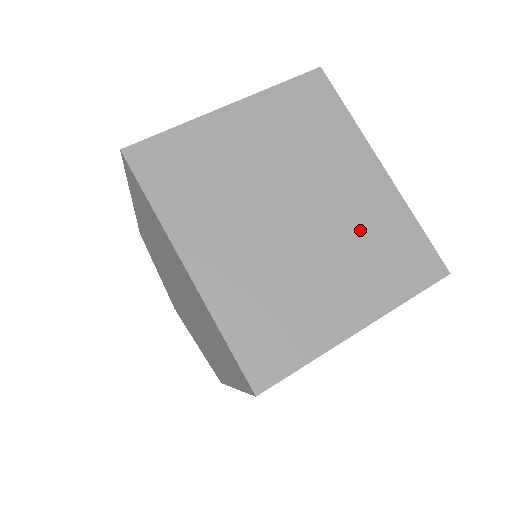
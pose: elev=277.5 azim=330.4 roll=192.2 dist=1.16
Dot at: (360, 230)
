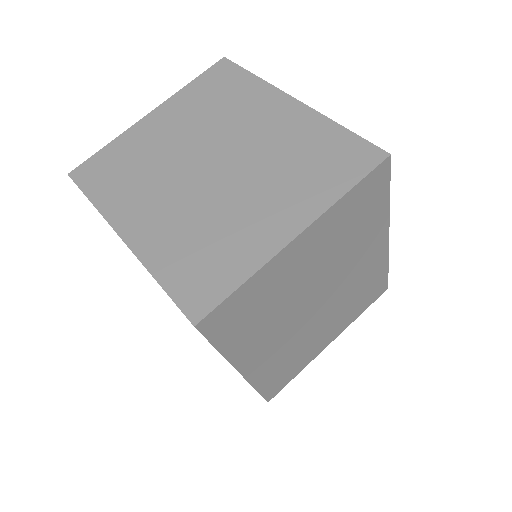
Dot at: (281, 154)
